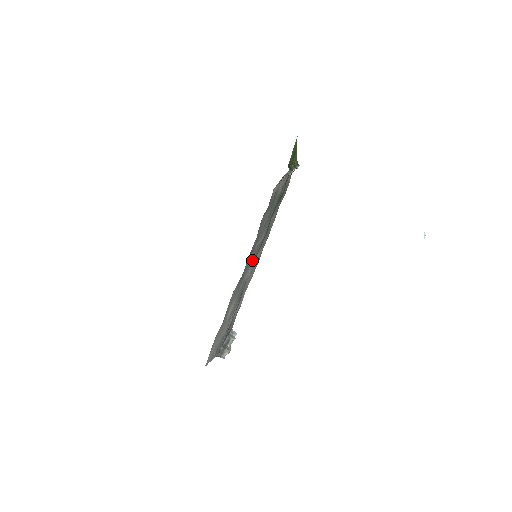
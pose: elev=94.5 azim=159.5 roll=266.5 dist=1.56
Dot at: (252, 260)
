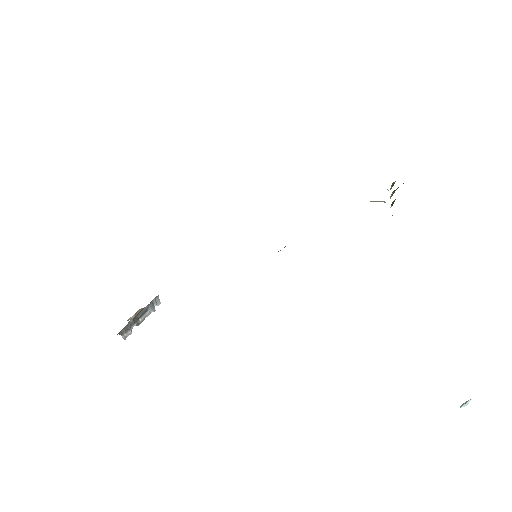
Dot at: occluded
